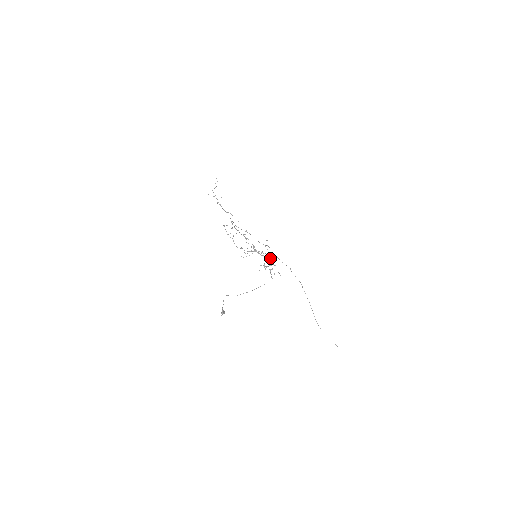
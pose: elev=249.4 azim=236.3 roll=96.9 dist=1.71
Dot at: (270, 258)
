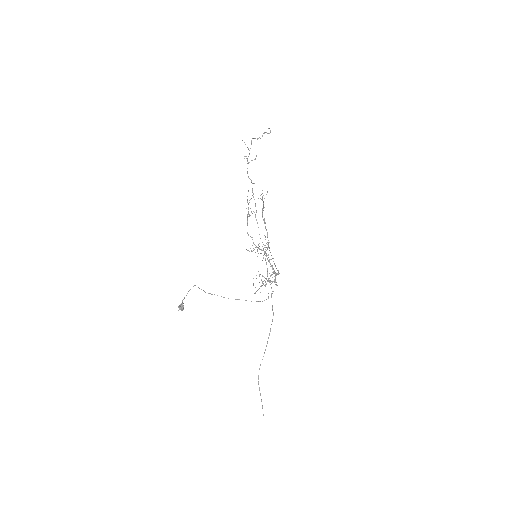
Dot at: occluded
